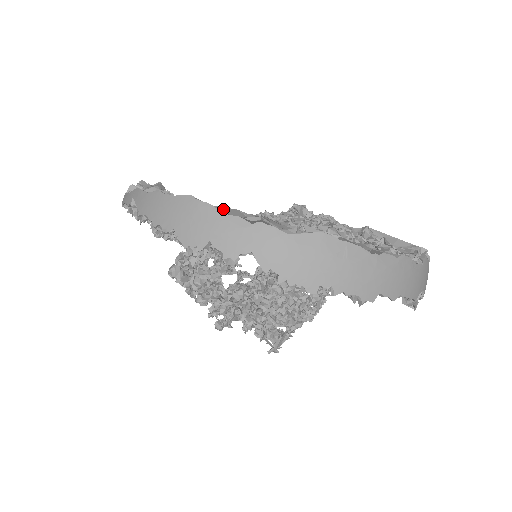
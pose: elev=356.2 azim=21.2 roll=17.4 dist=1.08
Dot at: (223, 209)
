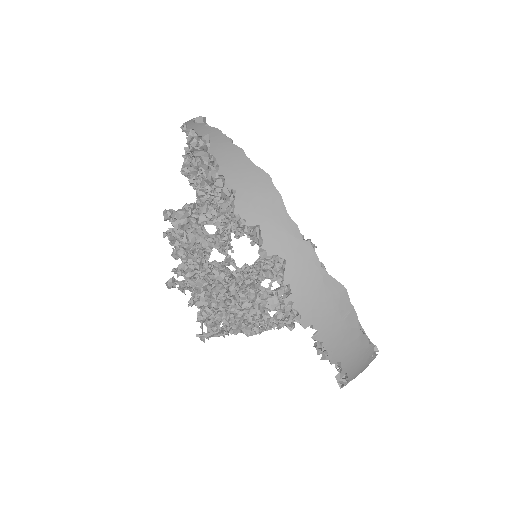
Dot at: occluded
